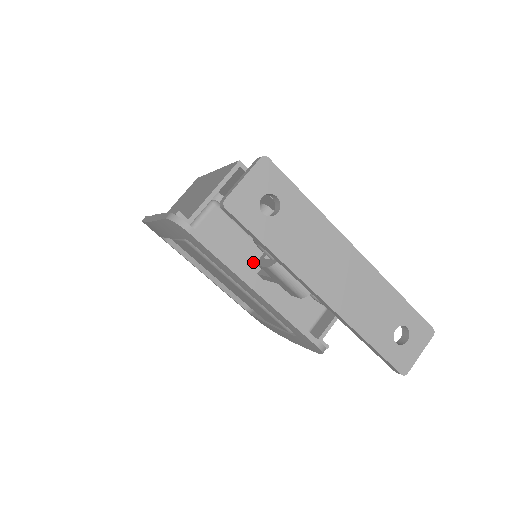
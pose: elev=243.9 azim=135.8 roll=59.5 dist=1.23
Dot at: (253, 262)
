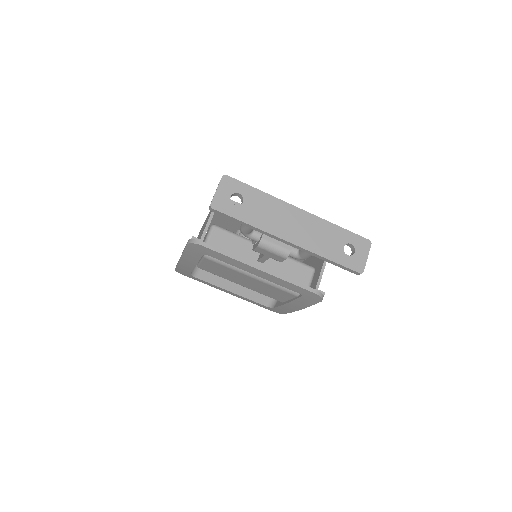
Dot at: (252, 254)
